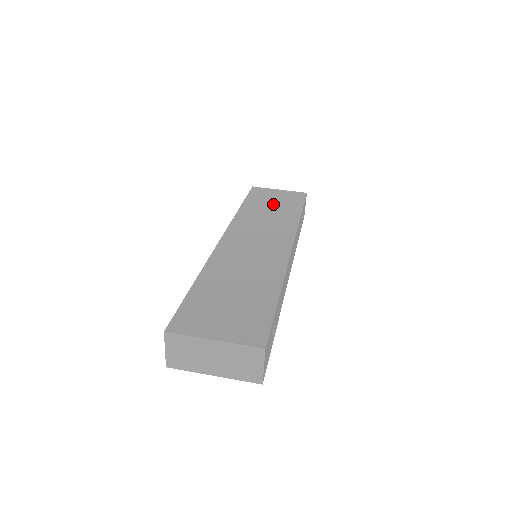
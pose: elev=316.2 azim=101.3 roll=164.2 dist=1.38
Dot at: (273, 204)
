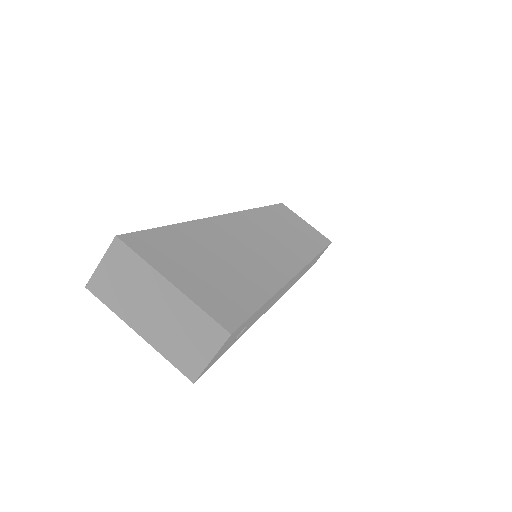
Dot at: (296, 227)
